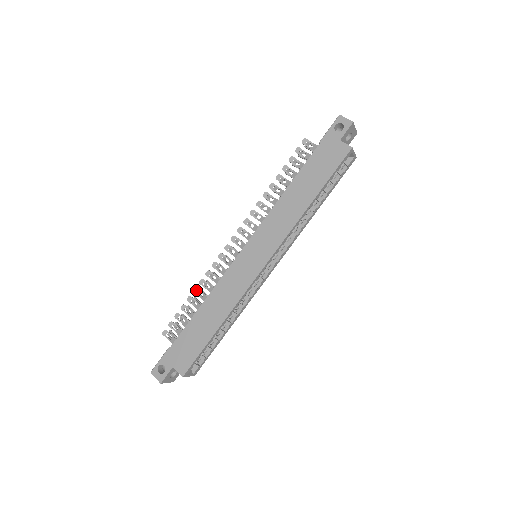
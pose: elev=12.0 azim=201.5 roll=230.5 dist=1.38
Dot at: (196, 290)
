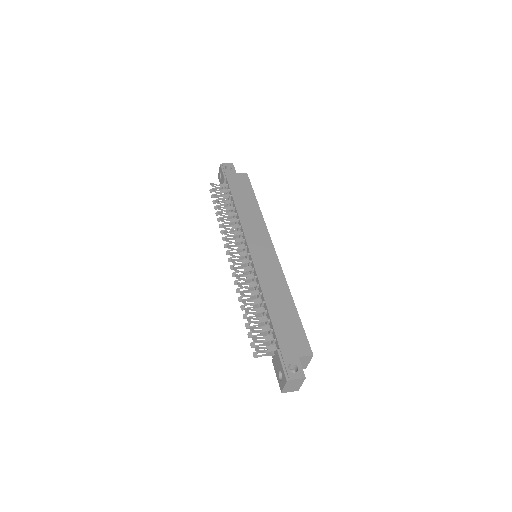
Dot at: (245, 301)
